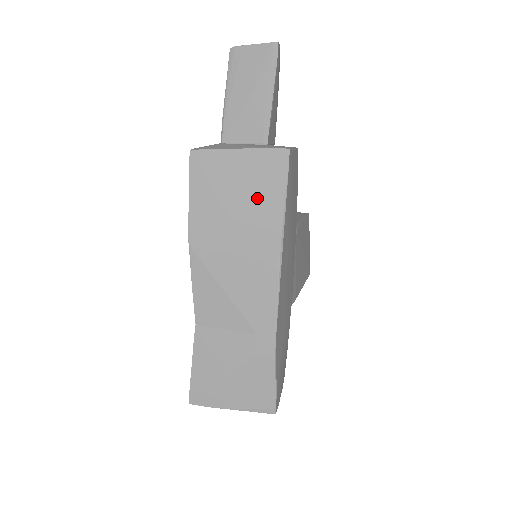
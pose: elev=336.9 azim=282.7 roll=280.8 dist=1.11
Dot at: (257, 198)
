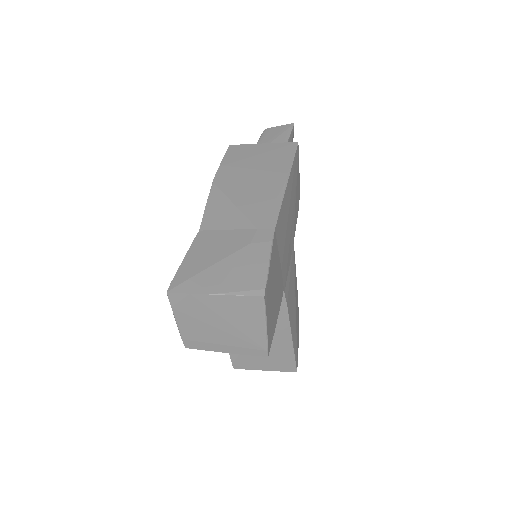
Dot at: (272, 160)
